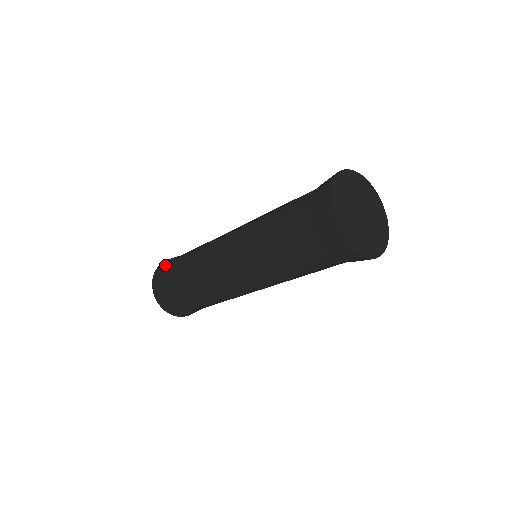
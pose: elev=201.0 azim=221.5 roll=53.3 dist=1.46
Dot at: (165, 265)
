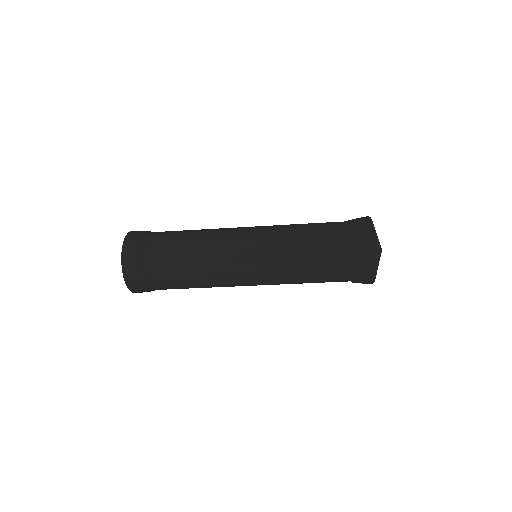
Dot at: (144, 232)
